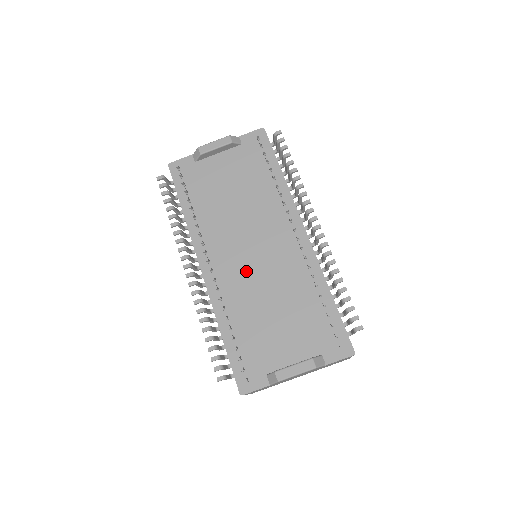
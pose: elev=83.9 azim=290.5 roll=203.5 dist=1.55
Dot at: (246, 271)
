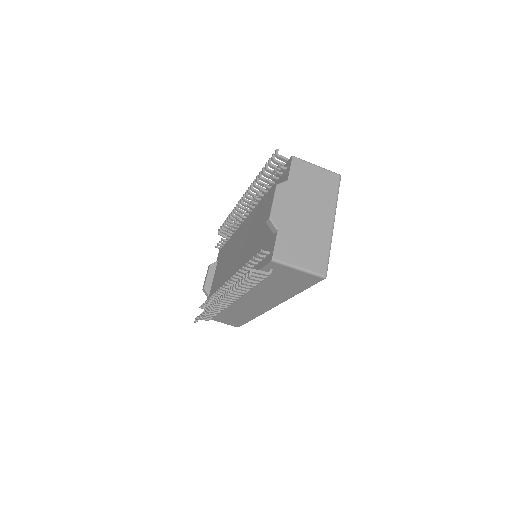
Dot at: (242, 256)
